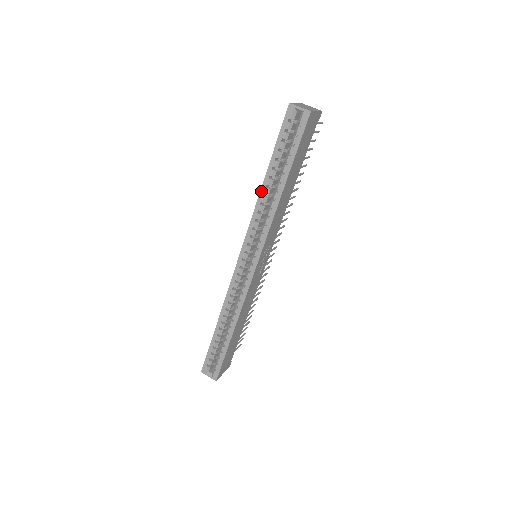
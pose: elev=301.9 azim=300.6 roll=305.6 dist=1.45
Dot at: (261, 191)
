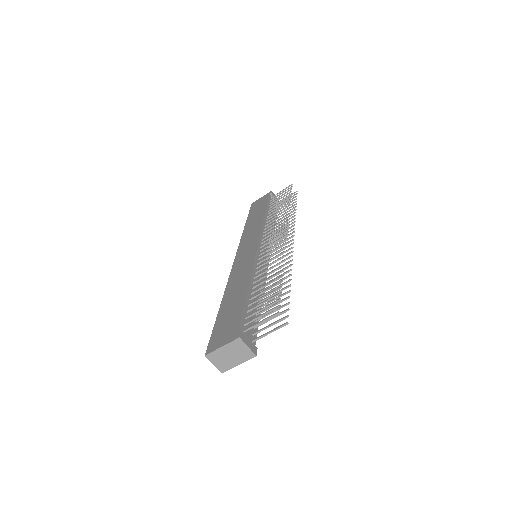
Dot at: (223, 297)
